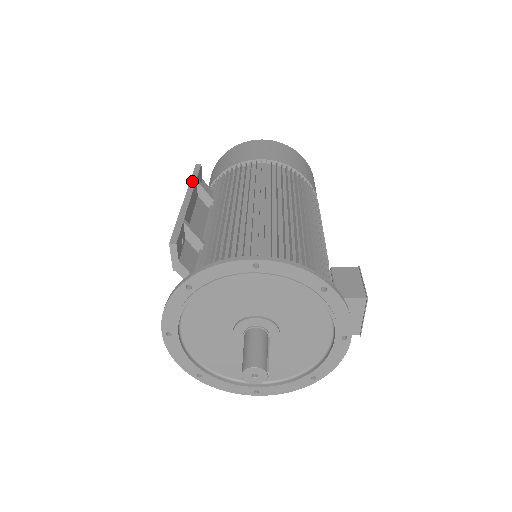
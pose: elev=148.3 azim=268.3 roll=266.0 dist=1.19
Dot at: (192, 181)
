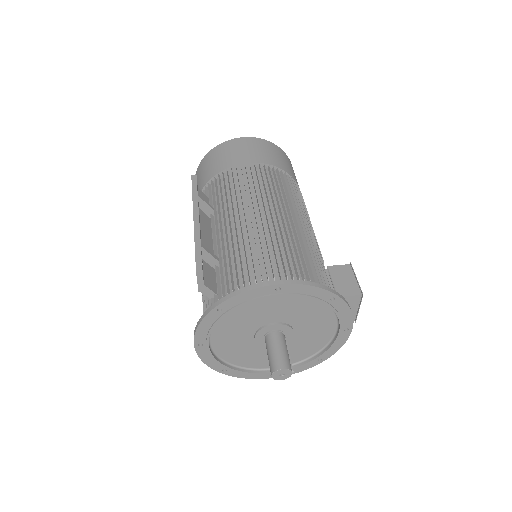
Dot at: (194, 197)
